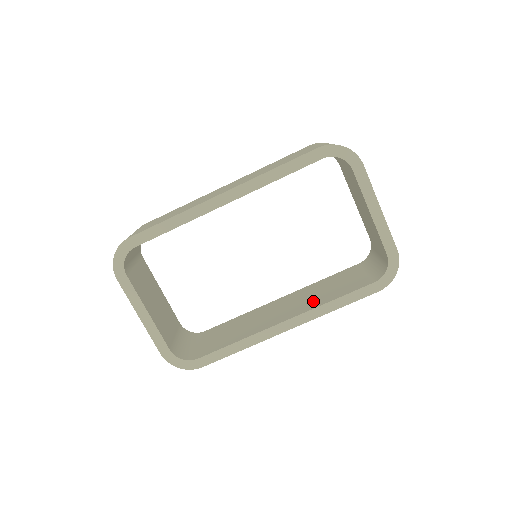
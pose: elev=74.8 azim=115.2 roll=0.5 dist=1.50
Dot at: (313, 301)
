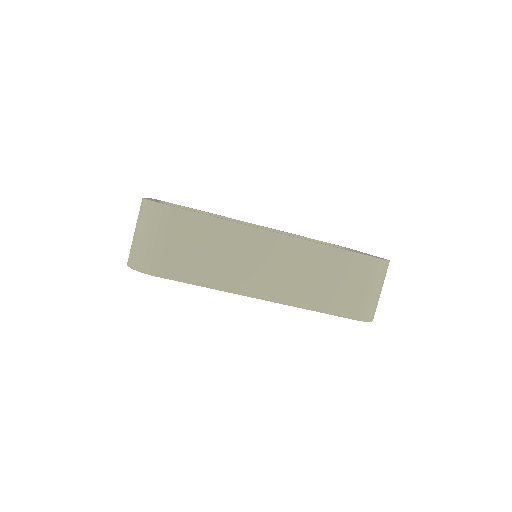
Dot at: occluded
